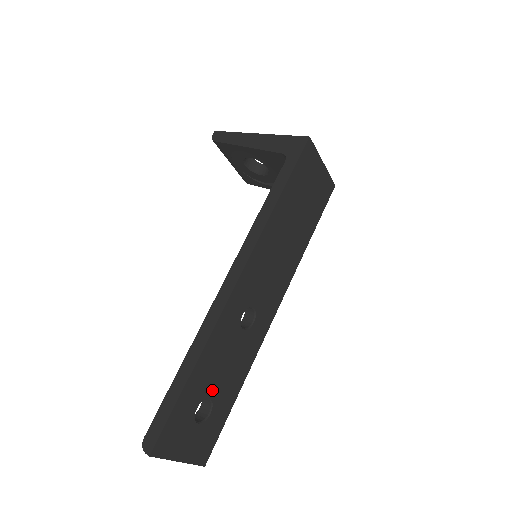
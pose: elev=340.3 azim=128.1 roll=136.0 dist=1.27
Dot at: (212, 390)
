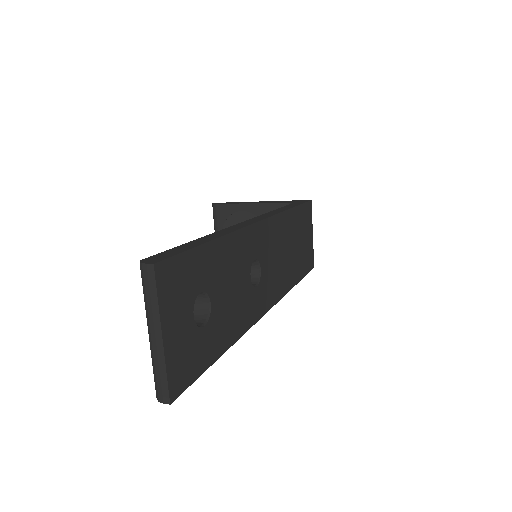
Dot at: (215, 297)
